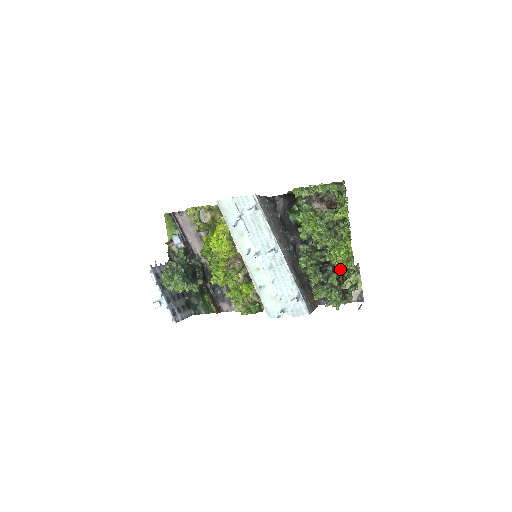
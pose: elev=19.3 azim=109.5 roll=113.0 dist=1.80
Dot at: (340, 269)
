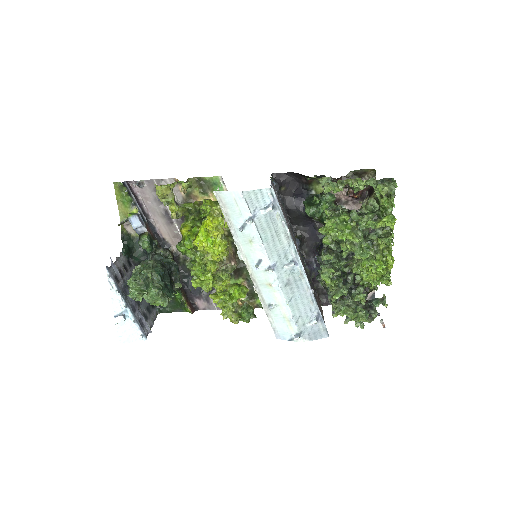
Dot at: (367, 282)
